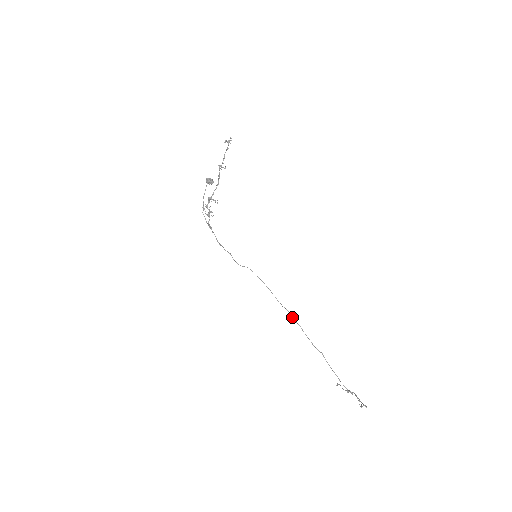
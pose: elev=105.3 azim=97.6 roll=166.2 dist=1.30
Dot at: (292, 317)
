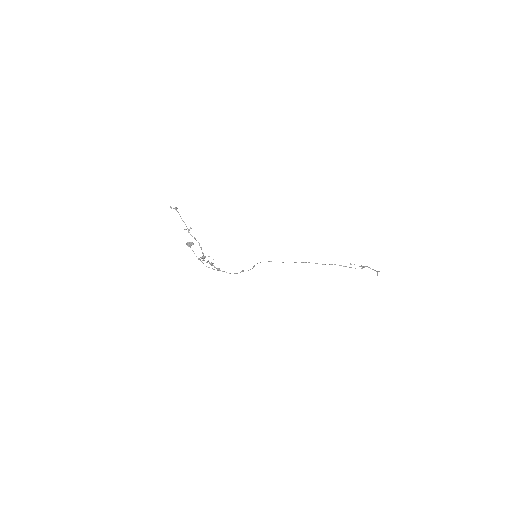
Dot at: occluded
